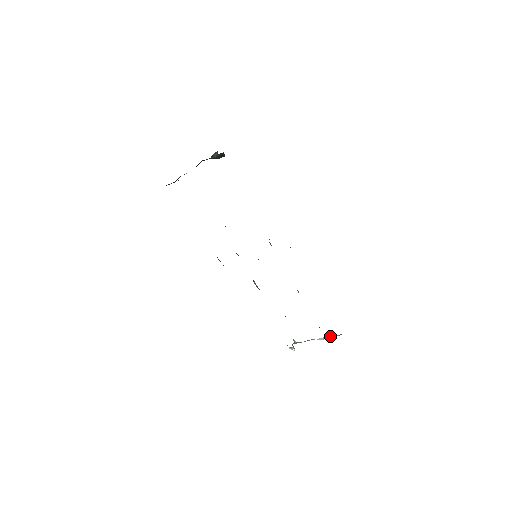
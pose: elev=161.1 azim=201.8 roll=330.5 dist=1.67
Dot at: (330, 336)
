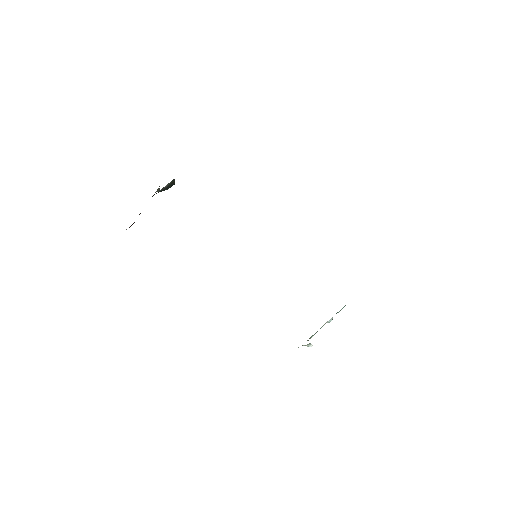
Dot at: (337, 312)
